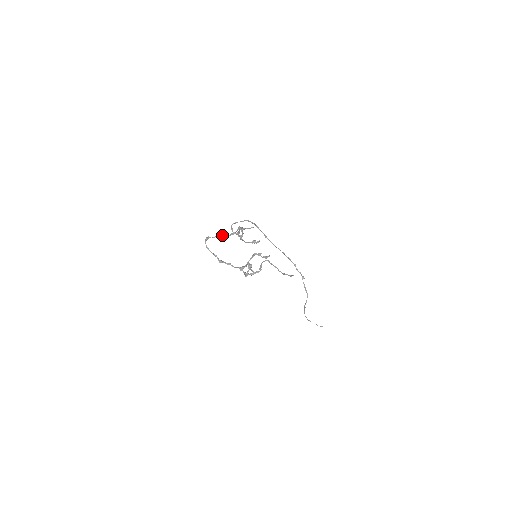
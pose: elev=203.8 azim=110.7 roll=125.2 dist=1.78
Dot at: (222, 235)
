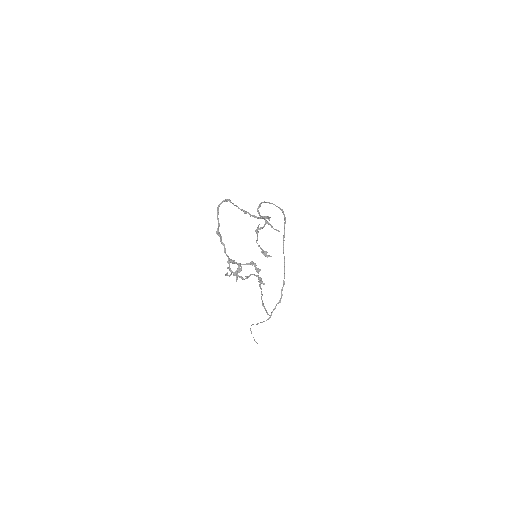
Dot at: occluded
